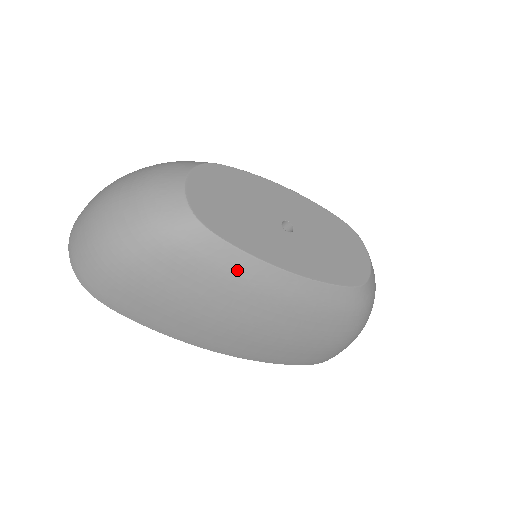
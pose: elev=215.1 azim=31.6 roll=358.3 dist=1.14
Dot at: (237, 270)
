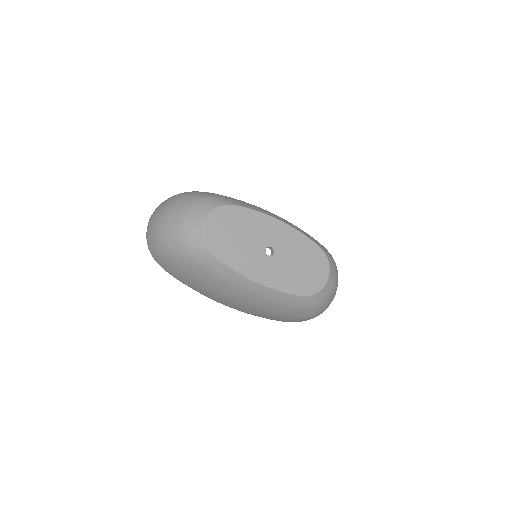
Dot at: (227, 276)
